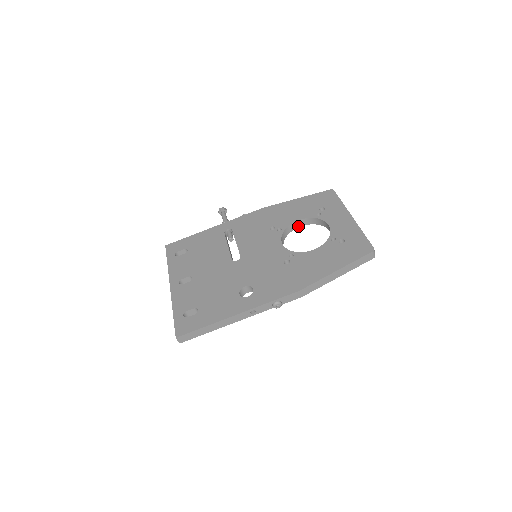
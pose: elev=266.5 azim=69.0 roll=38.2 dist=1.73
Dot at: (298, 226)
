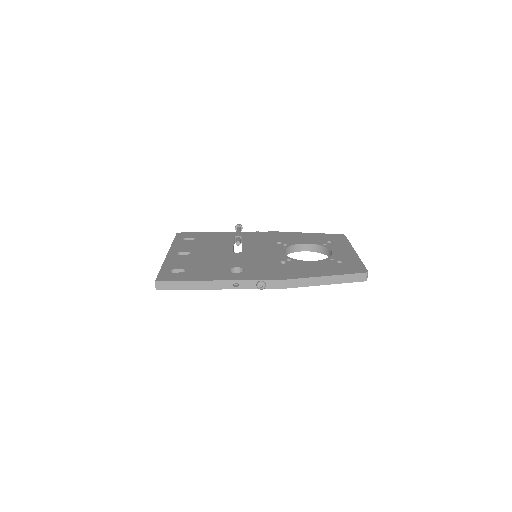
Dot at: (303, 250)
